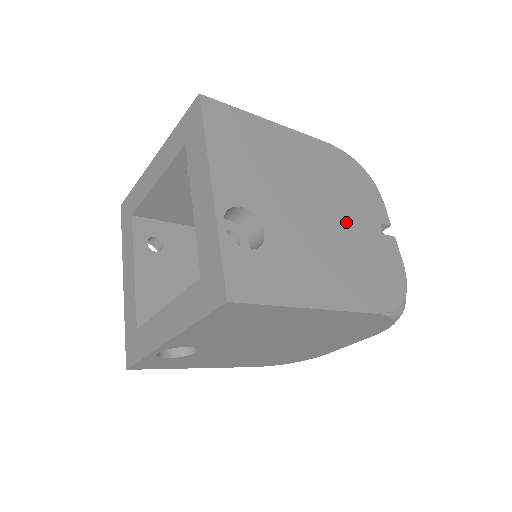
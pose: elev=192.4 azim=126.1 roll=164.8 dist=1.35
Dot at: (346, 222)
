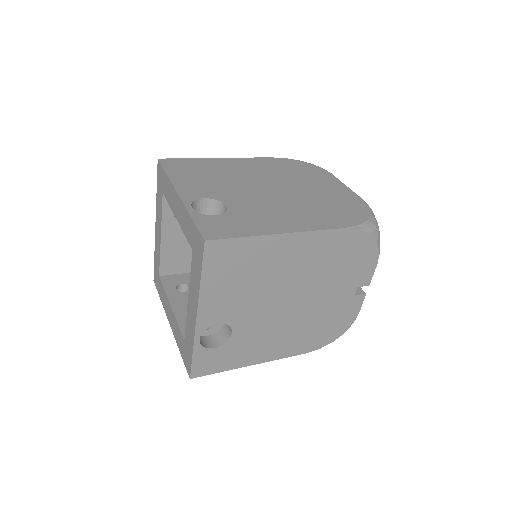
Dot at: (317, 300)
